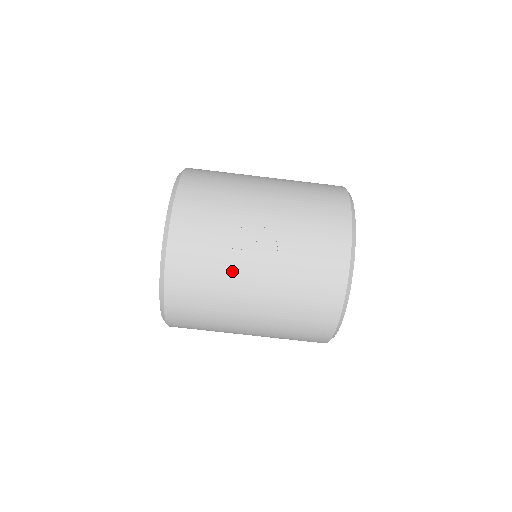
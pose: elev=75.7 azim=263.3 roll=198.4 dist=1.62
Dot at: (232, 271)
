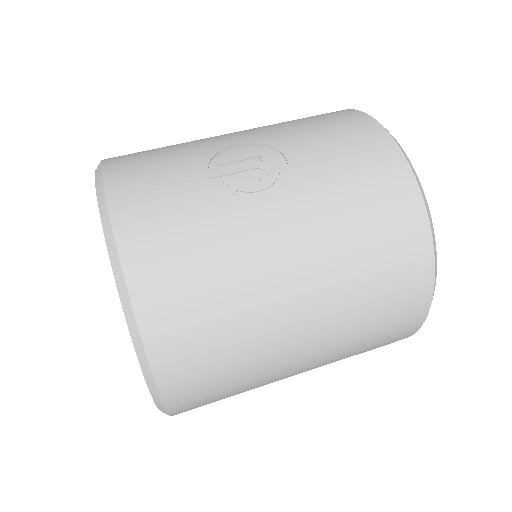
Dot at: (231, 206)
